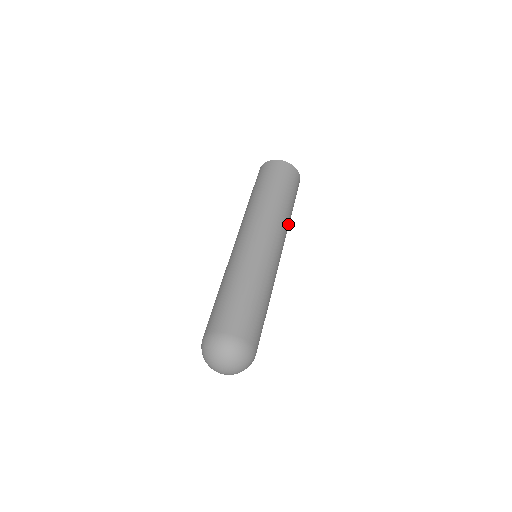
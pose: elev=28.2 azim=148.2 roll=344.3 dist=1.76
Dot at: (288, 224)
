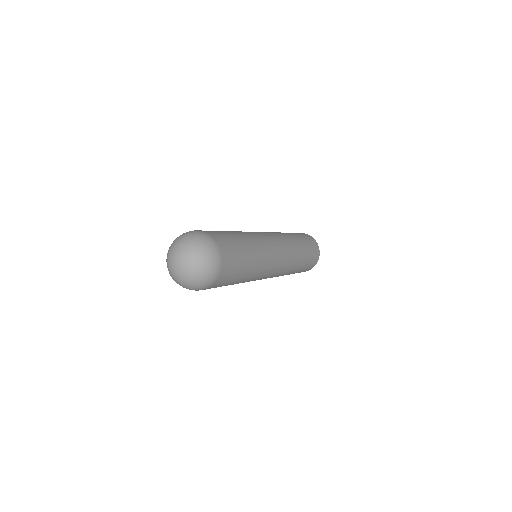
Dot at: (294, 264)
